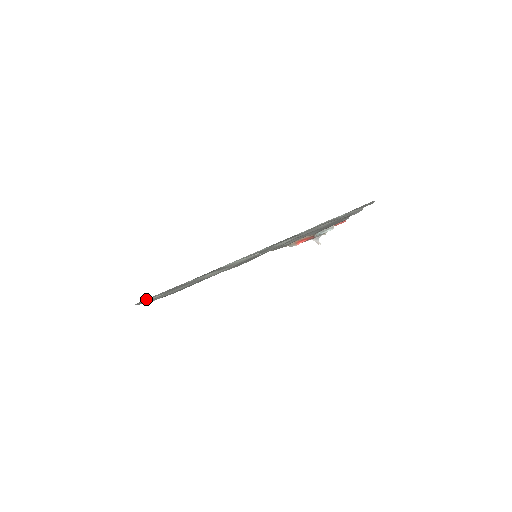
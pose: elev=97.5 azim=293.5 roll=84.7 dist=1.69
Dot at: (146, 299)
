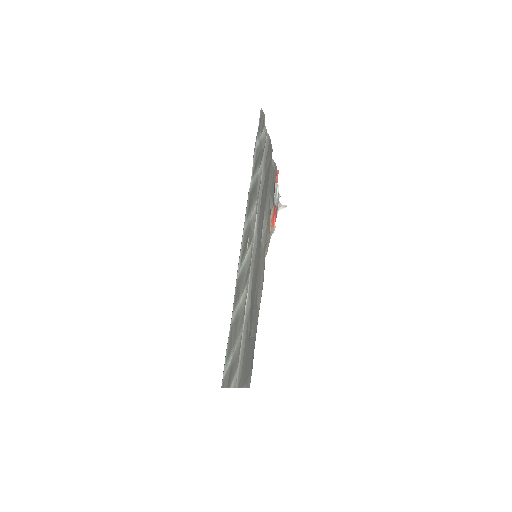
Dot at: (223, 372)
